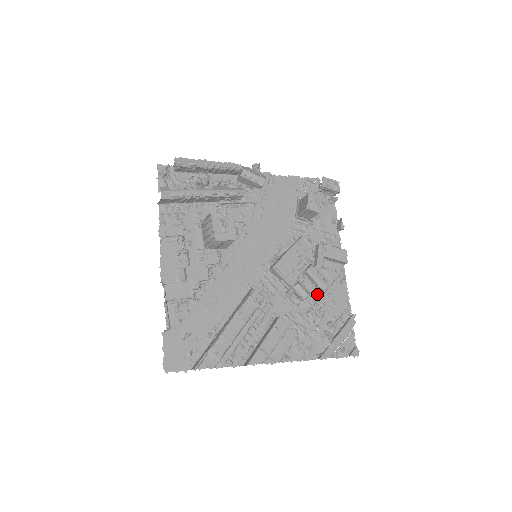
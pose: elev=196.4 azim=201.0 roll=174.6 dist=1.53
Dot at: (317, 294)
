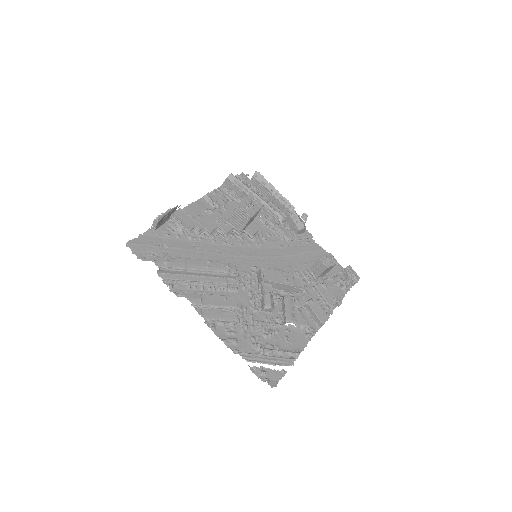
Dot at: (279, 320)
